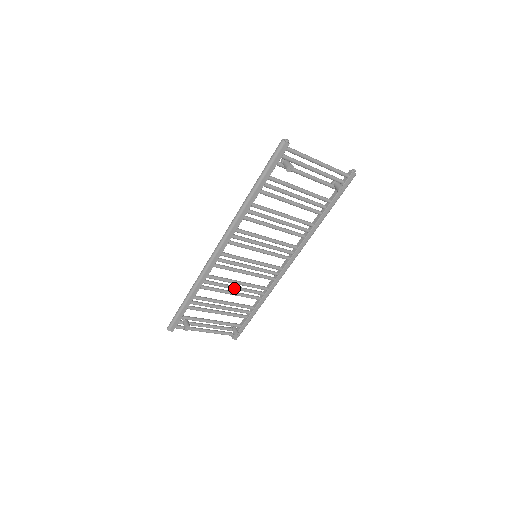
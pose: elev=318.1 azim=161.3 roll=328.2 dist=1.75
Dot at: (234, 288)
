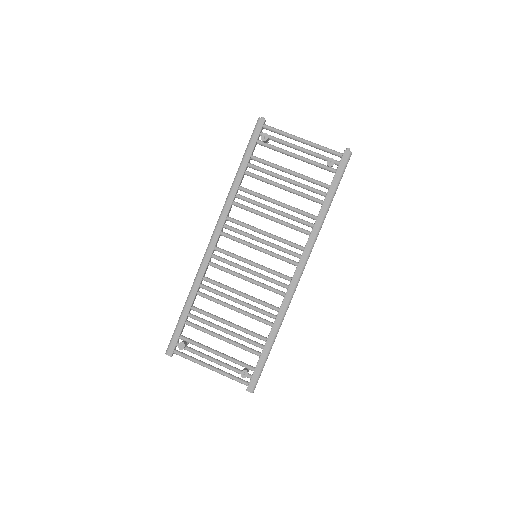
Dot at: (236, 300)
